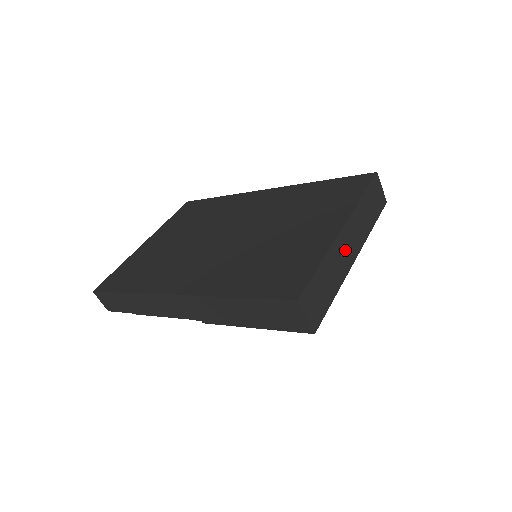
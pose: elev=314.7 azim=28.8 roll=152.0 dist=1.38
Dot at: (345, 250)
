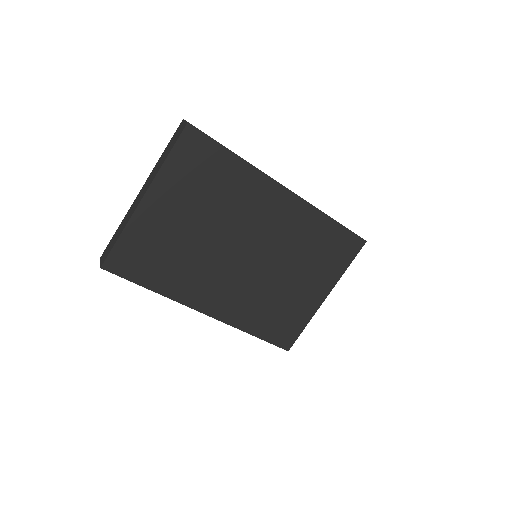
Dot at: occluded
